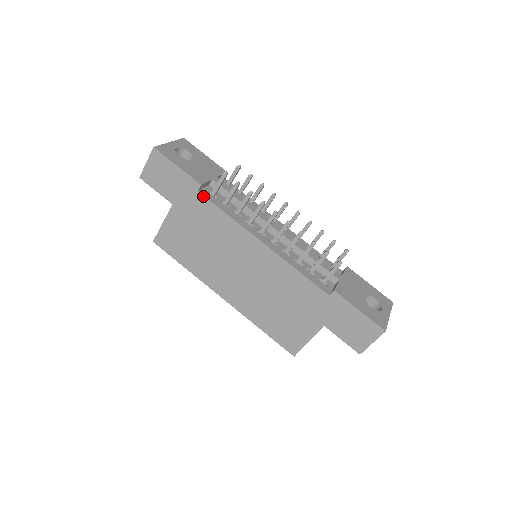
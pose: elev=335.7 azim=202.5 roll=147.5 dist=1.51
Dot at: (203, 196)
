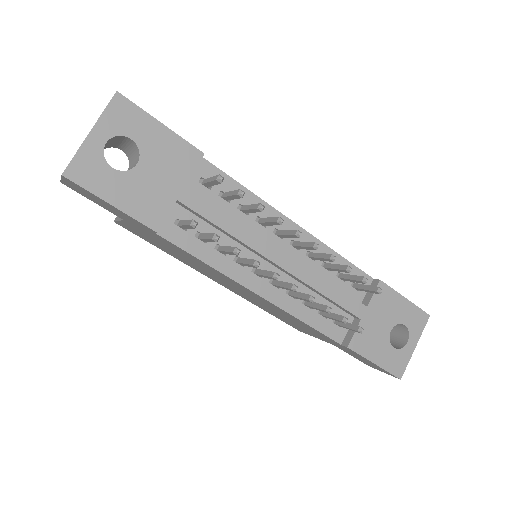
Dot at: (164, 239)
